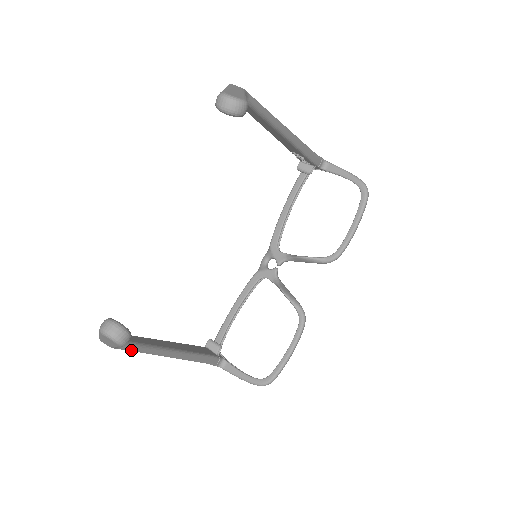
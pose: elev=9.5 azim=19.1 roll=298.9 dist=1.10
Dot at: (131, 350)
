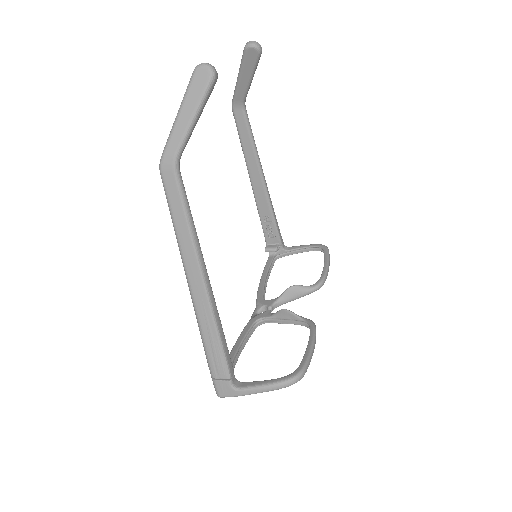
Dot at: (182, 193)
